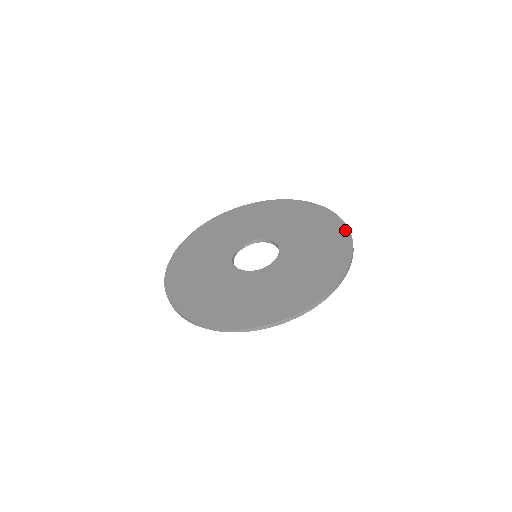
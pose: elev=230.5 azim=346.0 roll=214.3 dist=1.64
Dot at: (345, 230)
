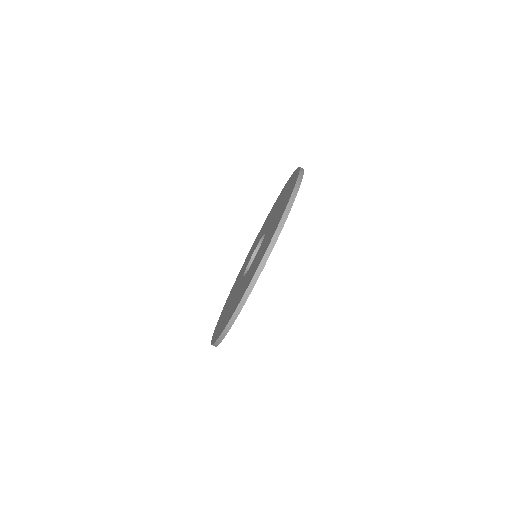
Dot at: occluded
